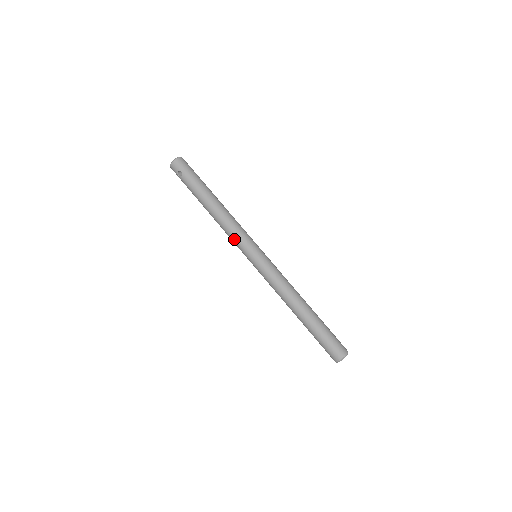
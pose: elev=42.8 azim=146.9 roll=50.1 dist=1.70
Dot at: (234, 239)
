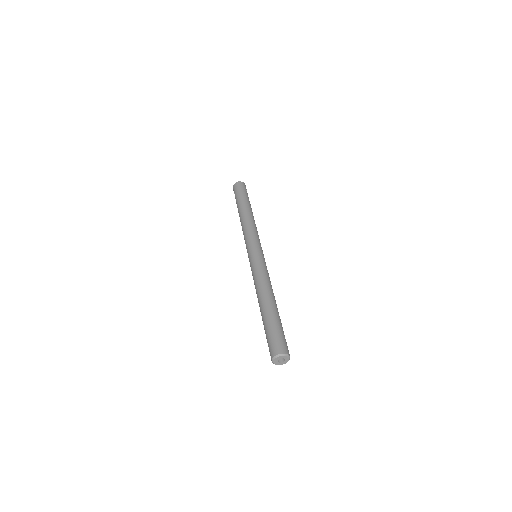
Dot at: occluded
